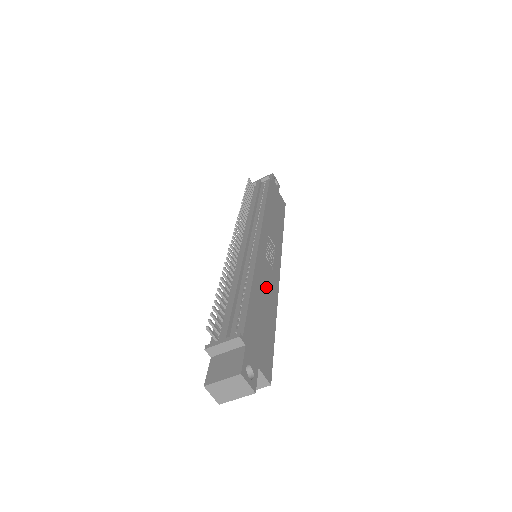
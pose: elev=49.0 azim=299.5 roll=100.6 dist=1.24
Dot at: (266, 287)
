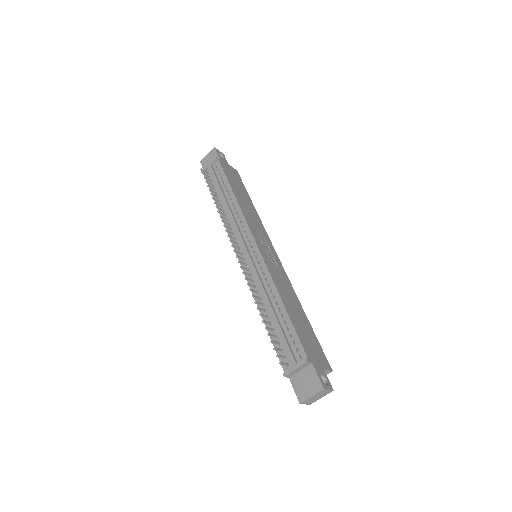
Dot at: (286, 290)
